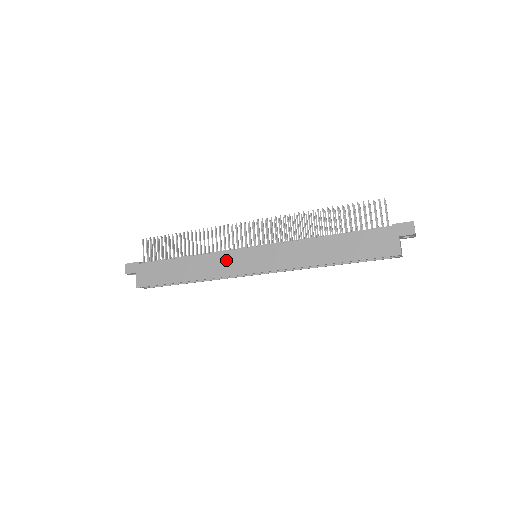
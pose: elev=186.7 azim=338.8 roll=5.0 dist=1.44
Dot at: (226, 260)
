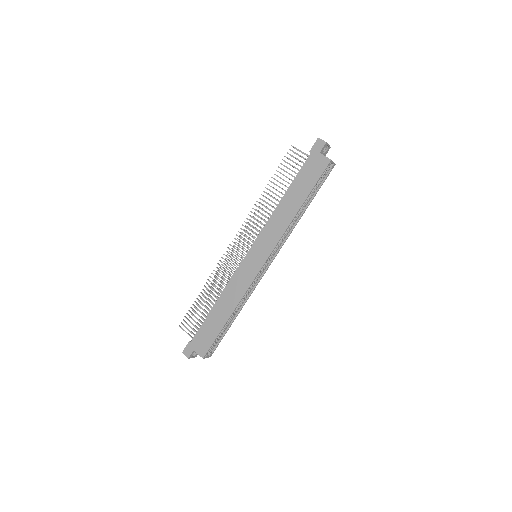
Dot at: (240, 276)
